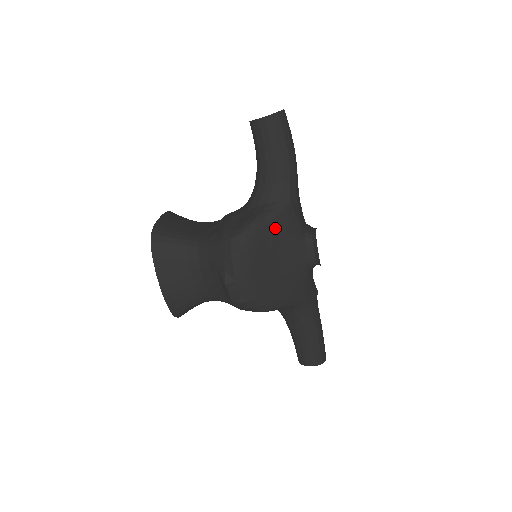
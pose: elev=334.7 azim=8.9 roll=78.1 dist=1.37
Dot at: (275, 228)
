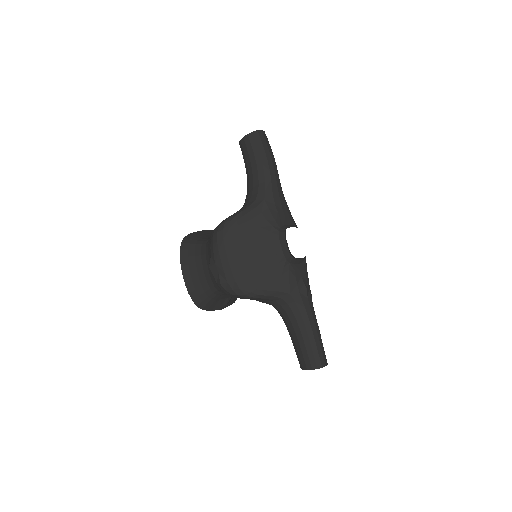
Dot at: (249, 221)
